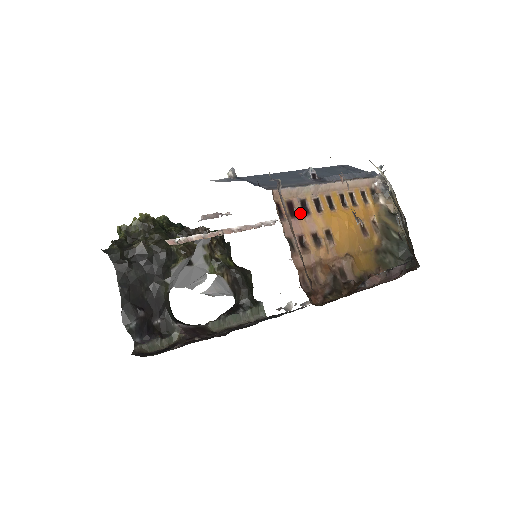
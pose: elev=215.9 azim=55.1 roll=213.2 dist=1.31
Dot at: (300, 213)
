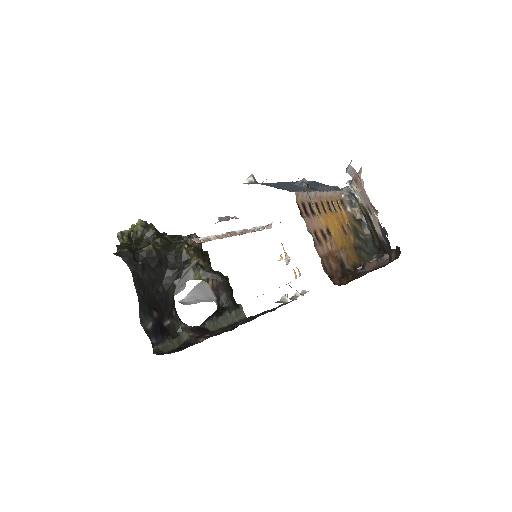
Dot at: (310, 213)
